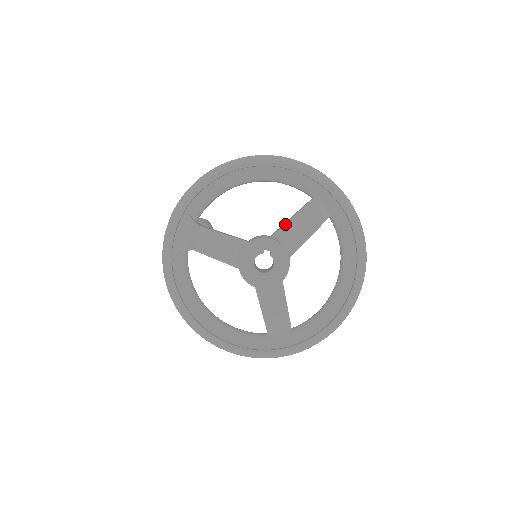
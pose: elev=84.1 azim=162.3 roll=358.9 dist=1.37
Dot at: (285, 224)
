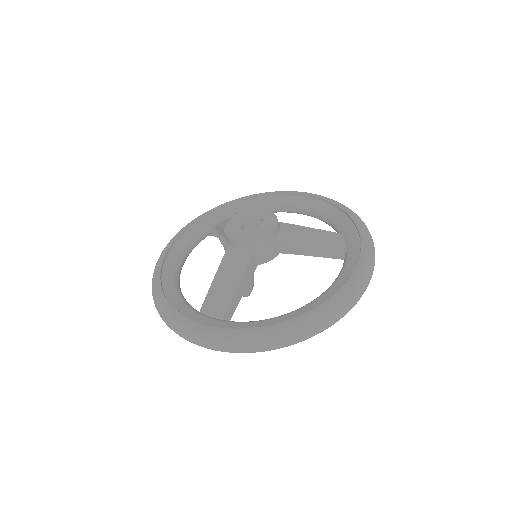
Dot at: (297, 225)
